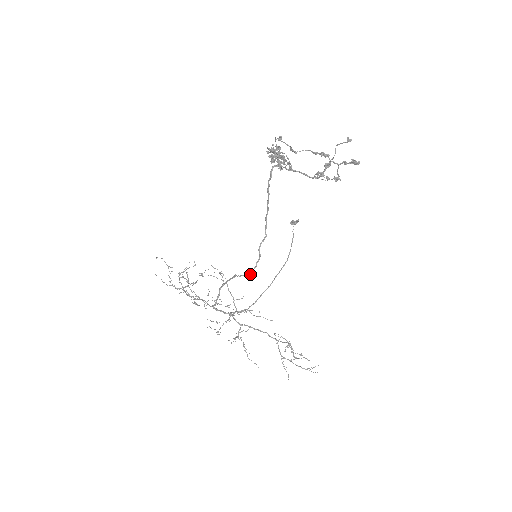
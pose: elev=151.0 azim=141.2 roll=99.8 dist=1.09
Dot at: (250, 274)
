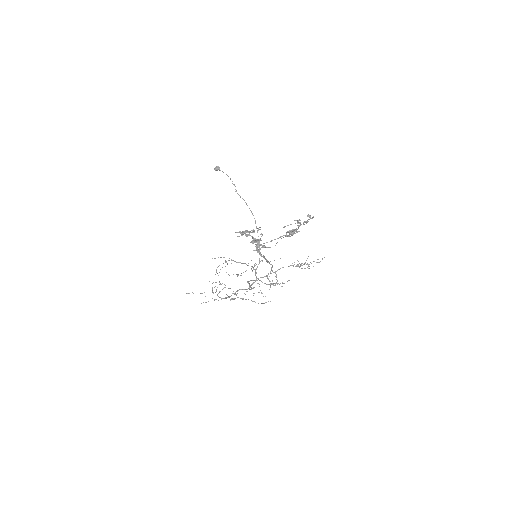
Dot at: occluded
